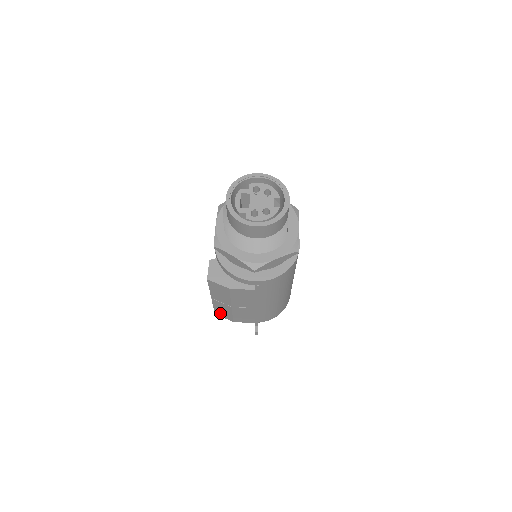
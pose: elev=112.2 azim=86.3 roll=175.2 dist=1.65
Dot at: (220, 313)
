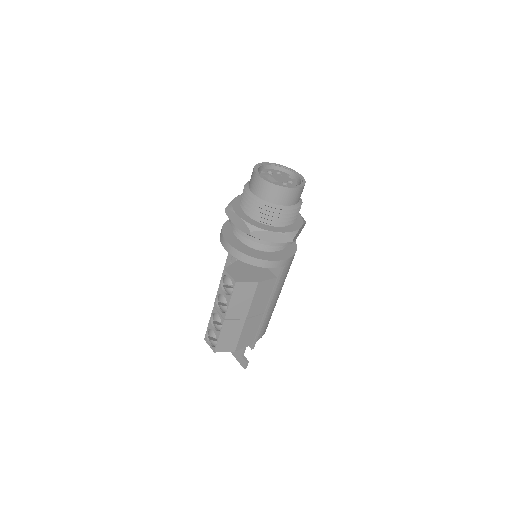
Dot at: (223, 345)
